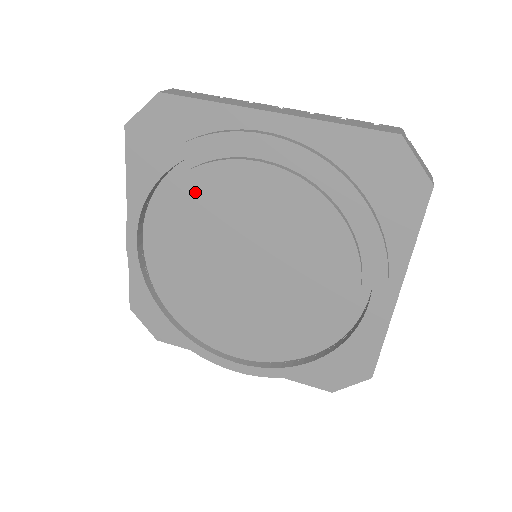
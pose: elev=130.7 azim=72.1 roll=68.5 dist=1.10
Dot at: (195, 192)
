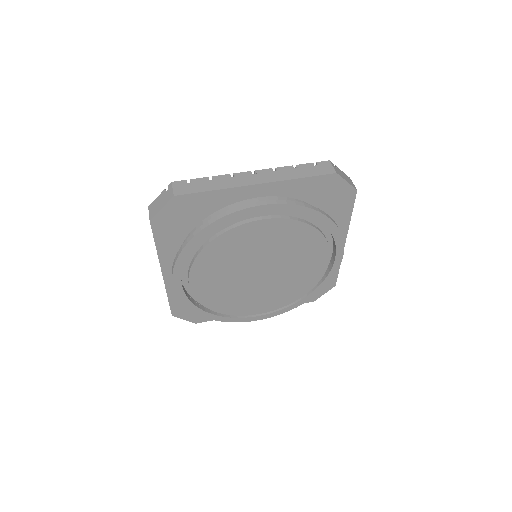
Dot at: (222, 247)
